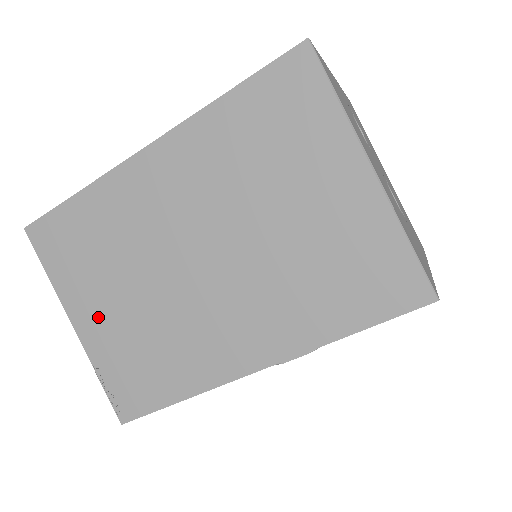
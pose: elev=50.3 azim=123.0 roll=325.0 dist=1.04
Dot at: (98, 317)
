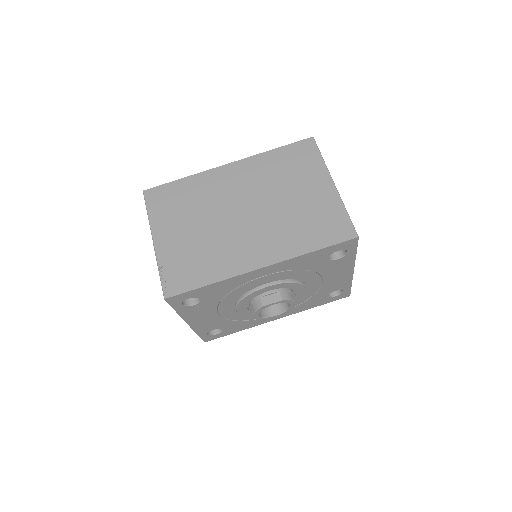
Dot at: (172, 237)
